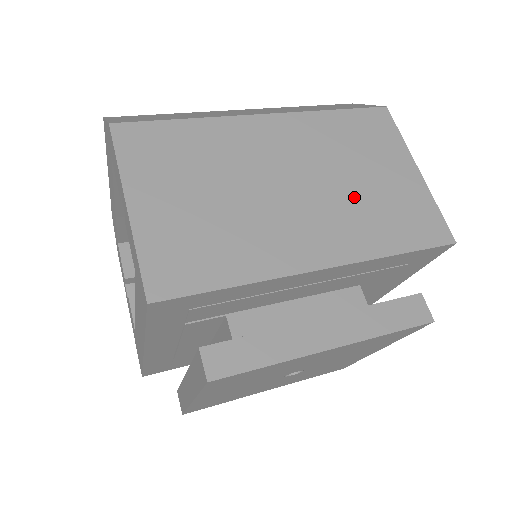
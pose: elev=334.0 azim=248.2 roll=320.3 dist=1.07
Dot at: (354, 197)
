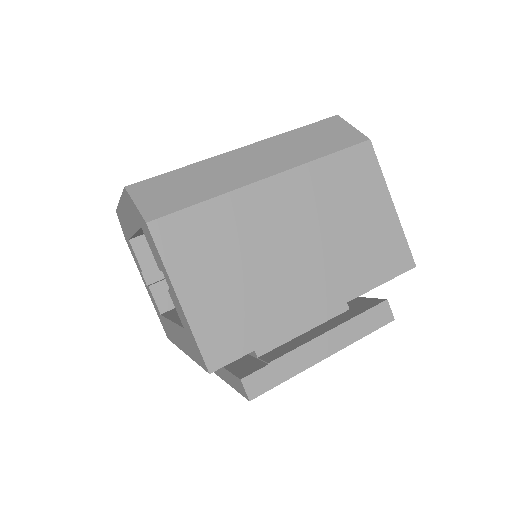
Dot at: (344, 245)
